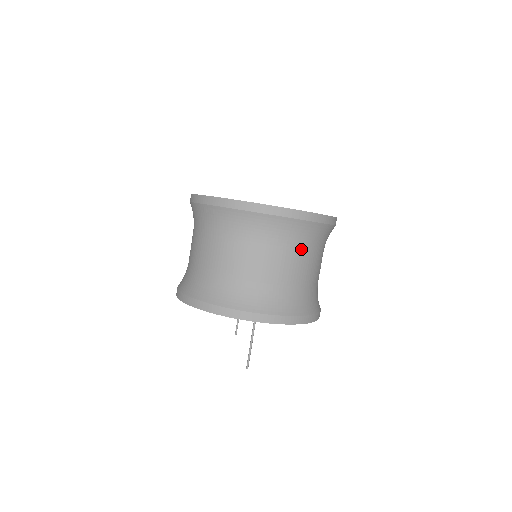
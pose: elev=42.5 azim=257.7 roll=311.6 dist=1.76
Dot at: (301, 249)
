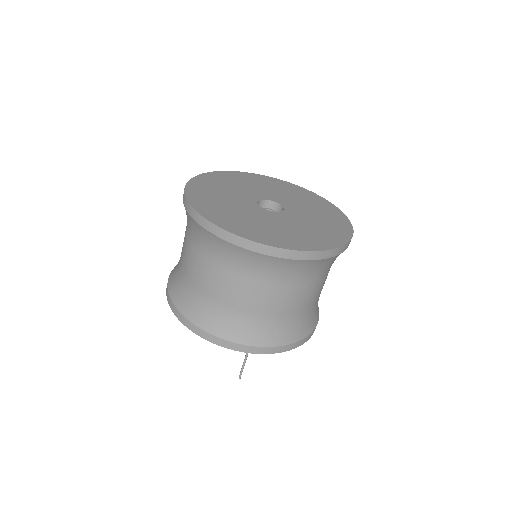
Dot at: (309, 281)
